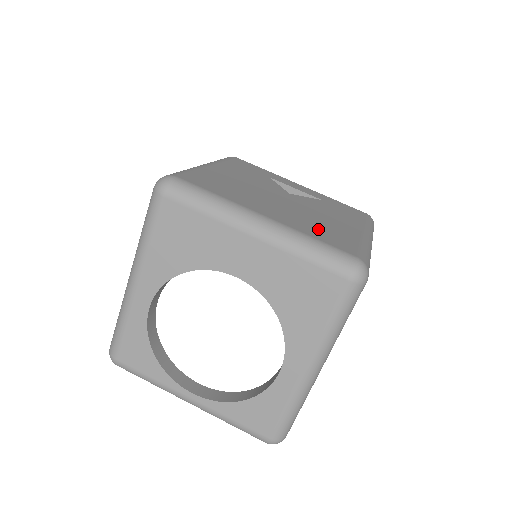
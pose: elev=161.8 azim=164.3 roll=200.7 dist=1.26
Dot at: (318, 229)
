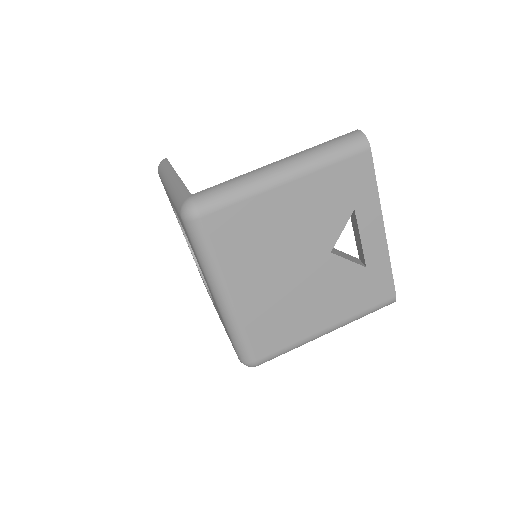
Dot at: (270, 321)
